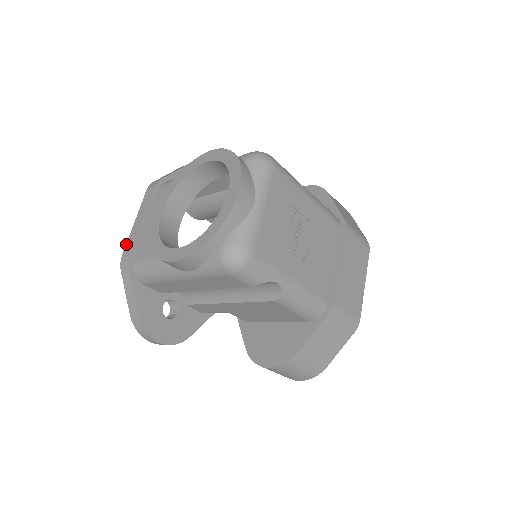
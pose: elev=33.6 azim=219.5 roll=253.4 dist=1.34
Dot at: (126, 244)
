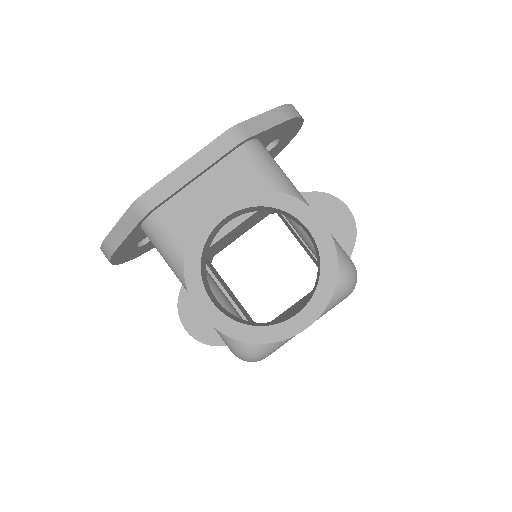
Dot at: (157, 184)
